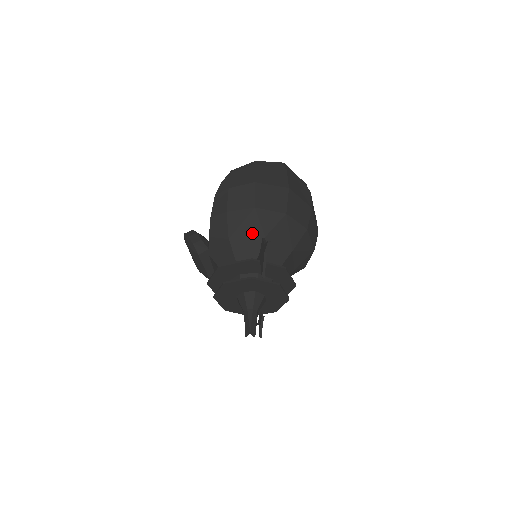
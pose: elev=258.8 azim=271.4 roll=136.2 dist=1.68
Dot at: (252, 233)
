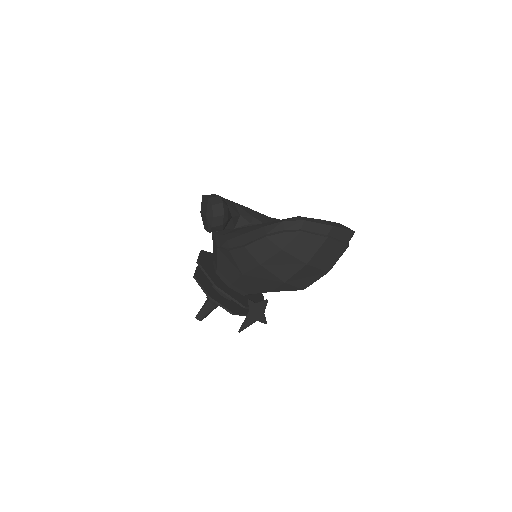
Dot at: (264, 285)
